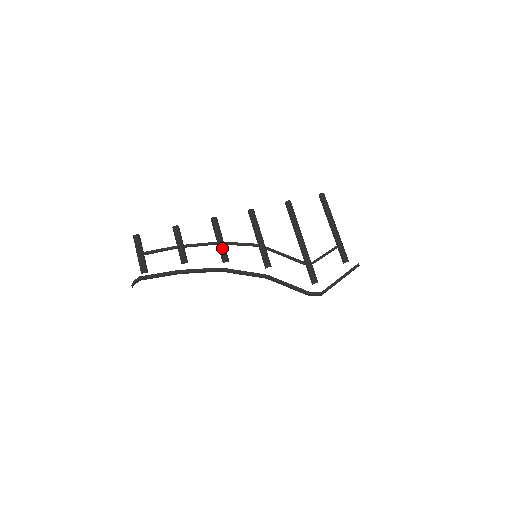
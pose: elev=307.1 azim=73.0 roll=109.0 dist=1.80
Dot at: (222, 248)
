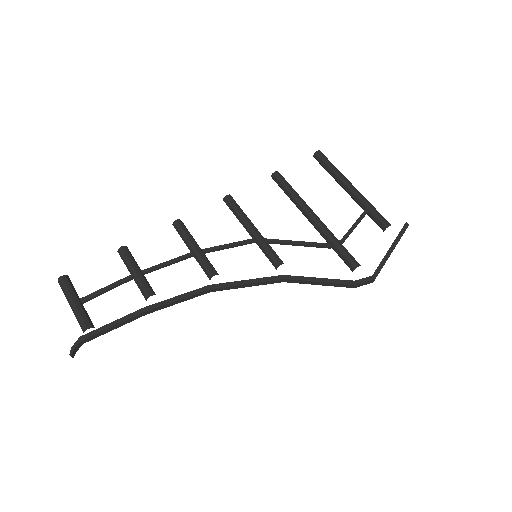
Dot at: (202, 258)
